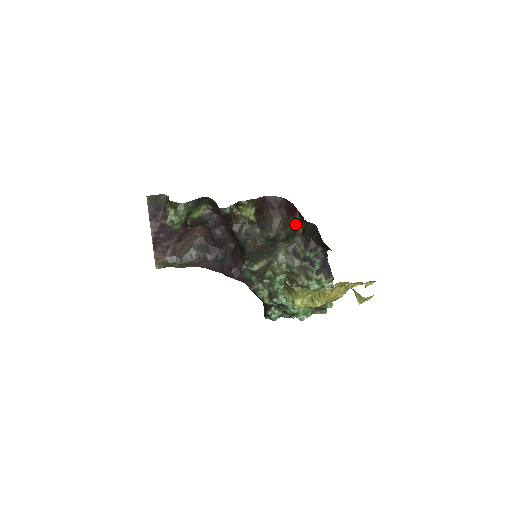
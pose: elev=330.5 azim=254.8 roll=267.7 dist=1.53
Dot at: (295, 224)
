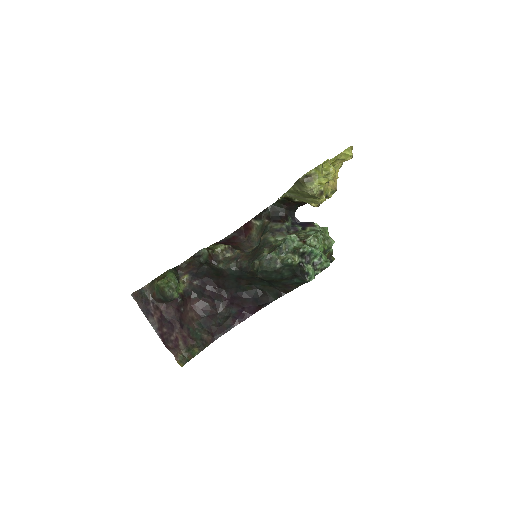
Dot at: (258, 228)
